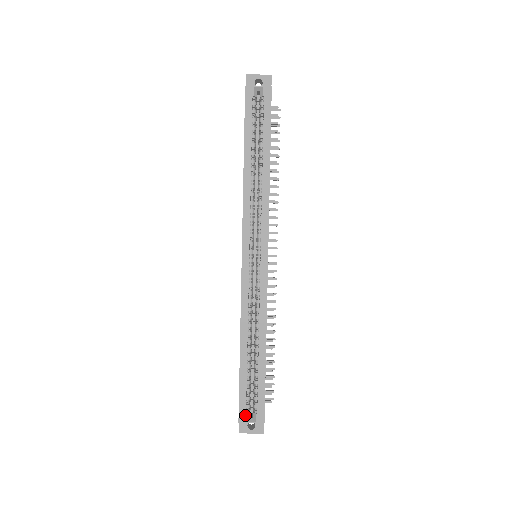
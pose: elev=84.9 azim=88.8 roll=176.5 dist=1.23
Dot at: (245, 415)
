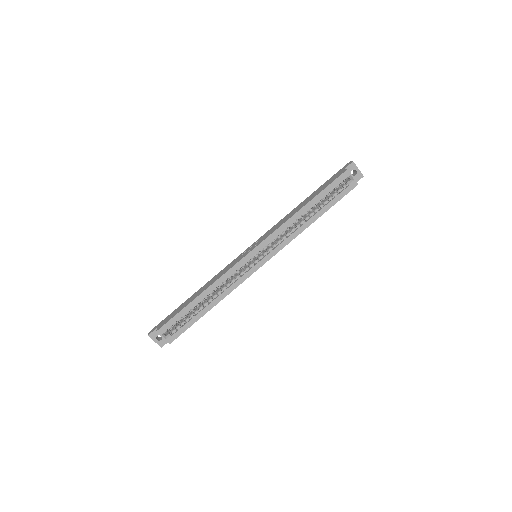
Dot at: (164, 331)
